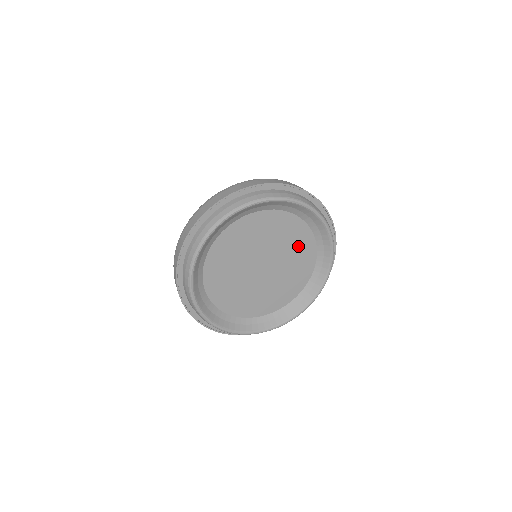
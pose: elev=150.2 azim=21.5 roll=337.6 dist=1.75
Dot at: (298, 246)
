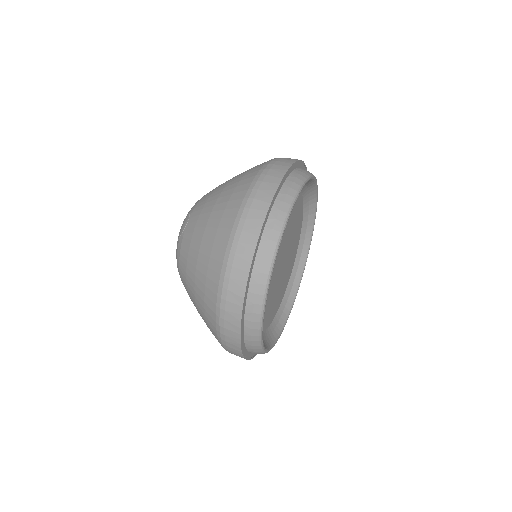
Dot at: (295, 242)
